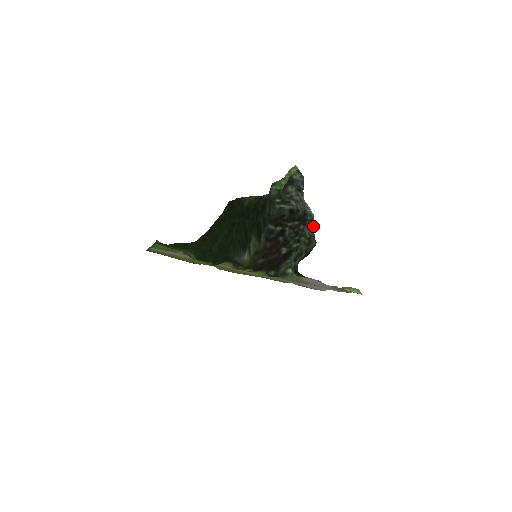
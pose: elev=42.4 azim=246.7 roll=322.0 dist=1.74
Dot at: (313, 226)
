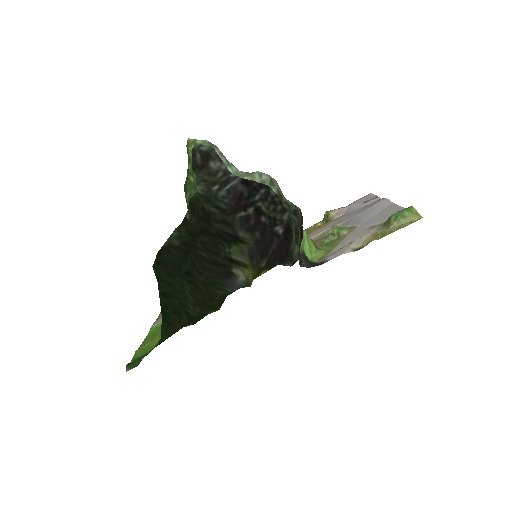
Dot at: (278, 195)
